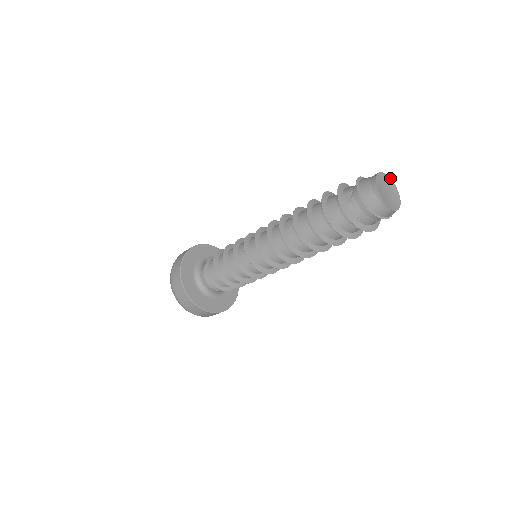
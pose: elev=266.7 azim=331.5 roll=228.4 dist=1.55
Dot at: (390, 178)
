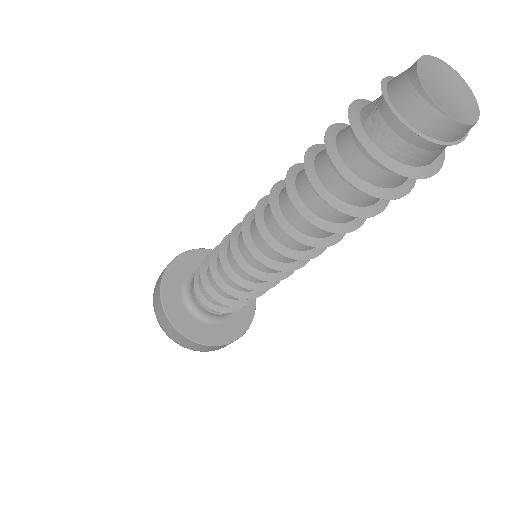
Dot at: (458, 74)
